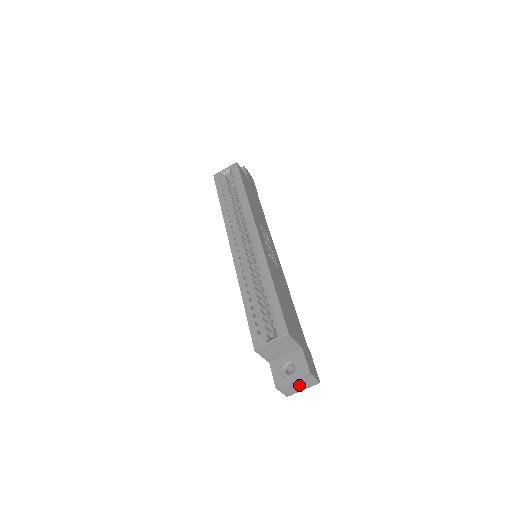
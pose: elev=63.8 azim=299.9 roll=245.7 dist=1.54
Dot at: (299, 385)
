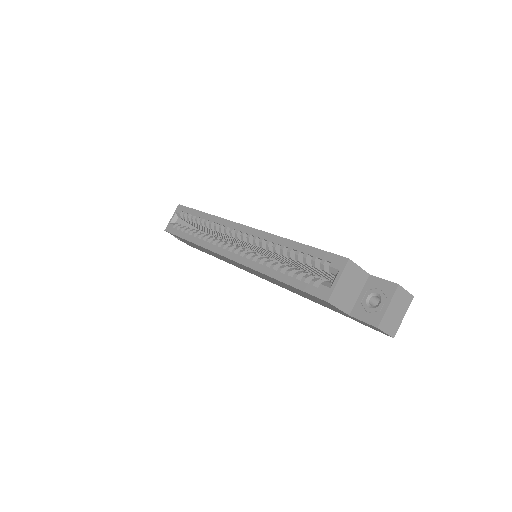
Dot at: (396, 311)
